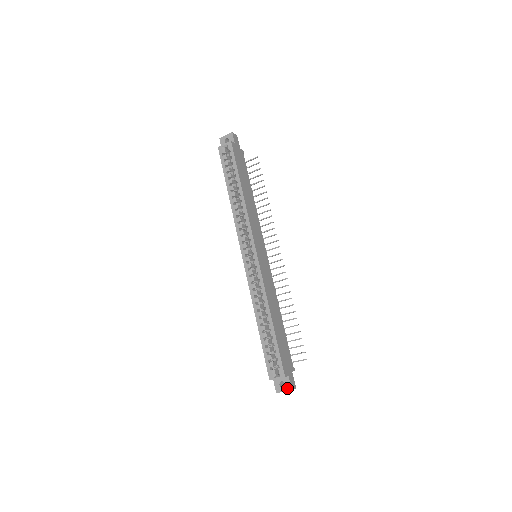
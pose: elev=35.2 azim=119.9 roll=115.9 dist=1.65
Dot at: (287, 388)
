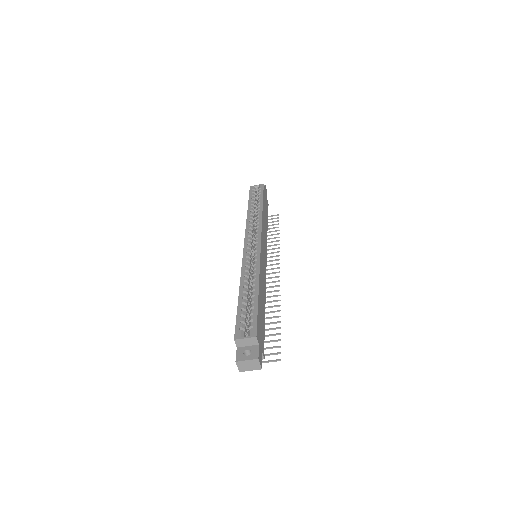
Dot at: (253, 356)
